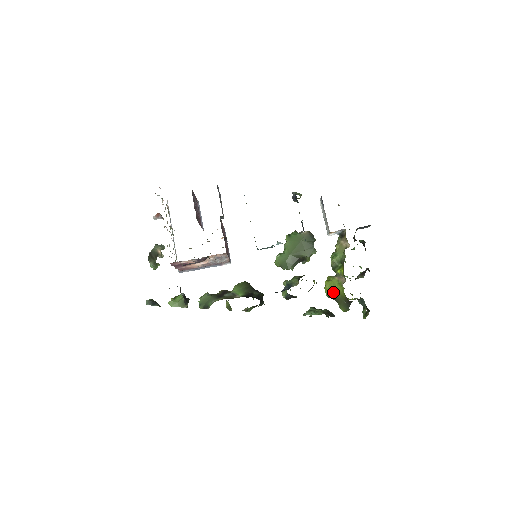
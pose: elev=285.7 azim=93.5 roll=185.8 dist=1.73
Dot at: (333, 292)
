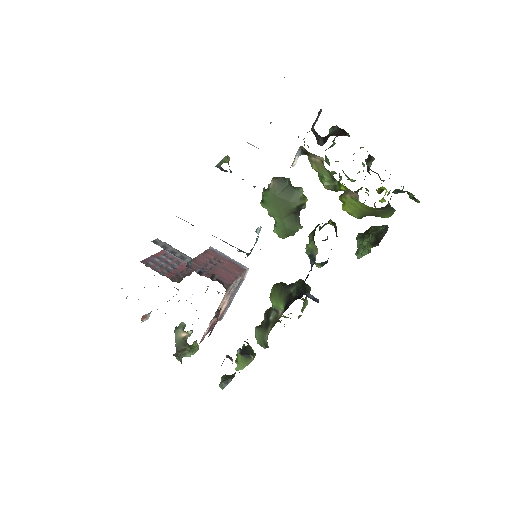
Dot at: (360, 212)
